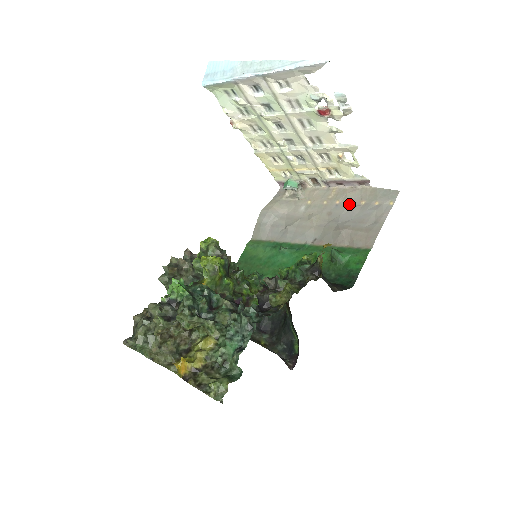
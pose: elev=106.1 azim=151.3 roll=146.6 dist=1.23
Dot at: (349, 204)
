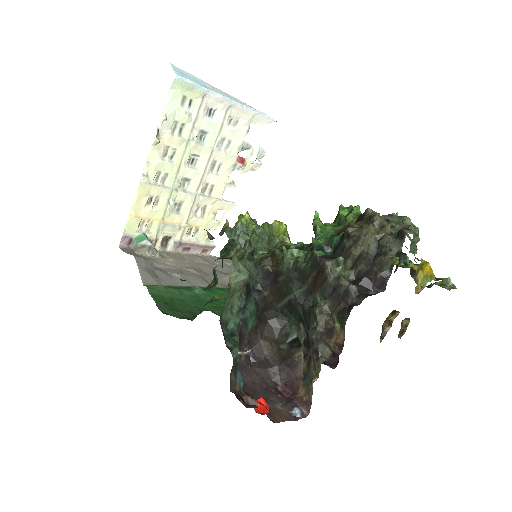
Dot at: (209, 263)
